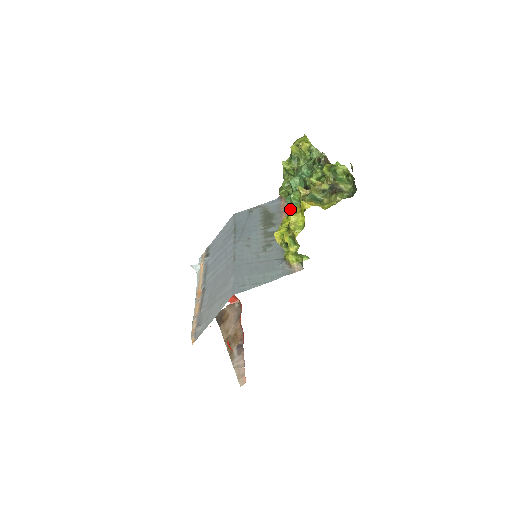
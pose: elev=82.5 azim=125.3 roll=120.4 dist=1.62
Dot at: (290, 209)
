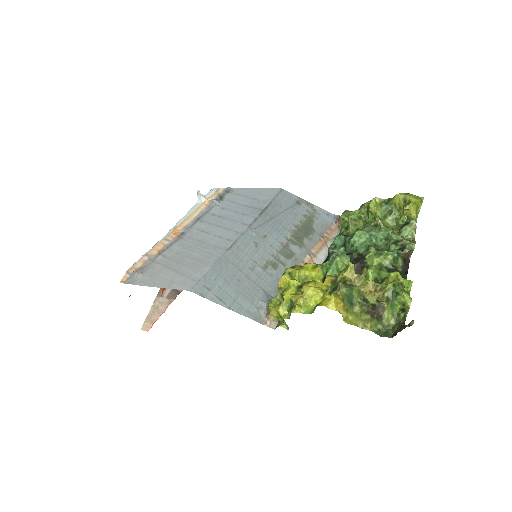
Dot at: (324, 265)
